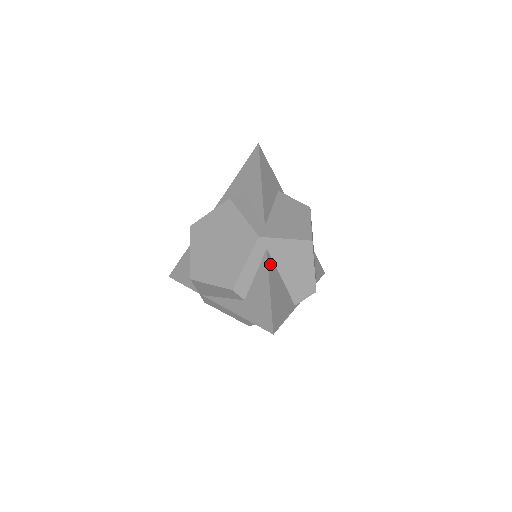
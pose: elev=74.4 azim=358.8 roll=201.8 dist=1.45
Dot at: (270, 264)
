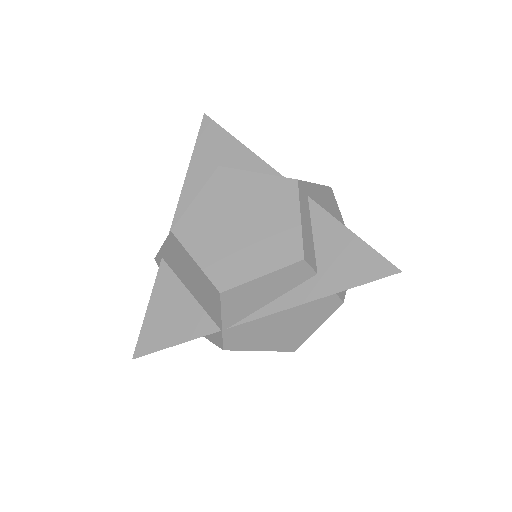
Dot at: (322, 213)
